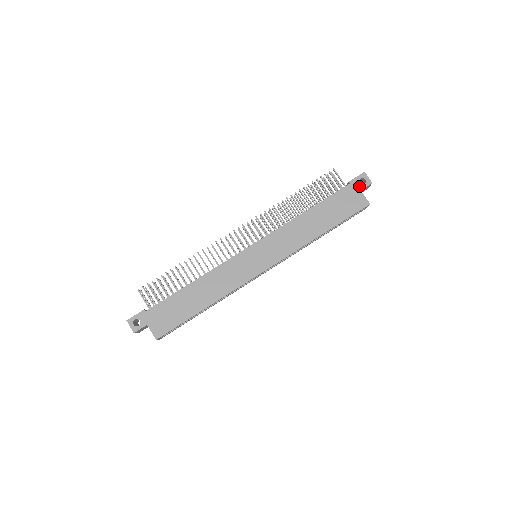
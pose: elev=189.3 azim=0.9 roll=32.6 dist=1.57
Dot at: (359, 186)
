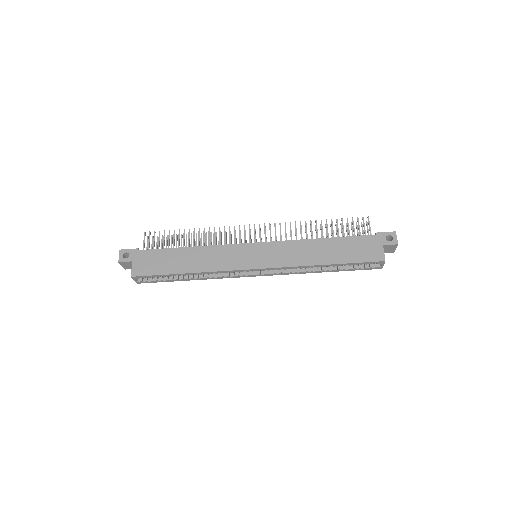
Dot at: (383, 241)
